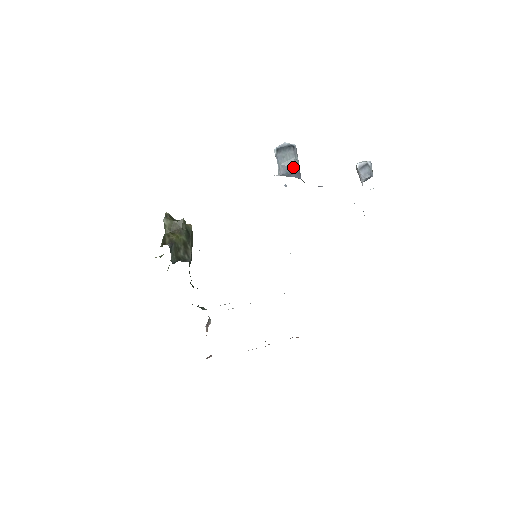
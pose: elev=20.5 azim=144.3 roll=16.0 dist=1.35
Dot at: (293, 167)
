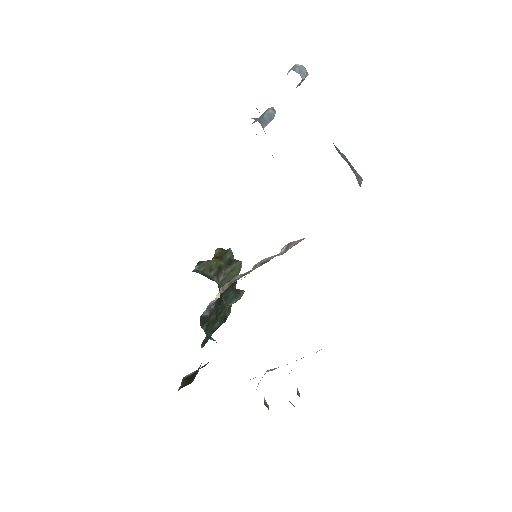
Dot at: occluded
